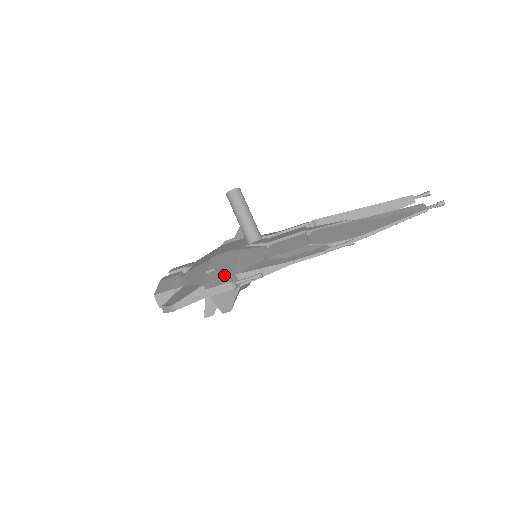
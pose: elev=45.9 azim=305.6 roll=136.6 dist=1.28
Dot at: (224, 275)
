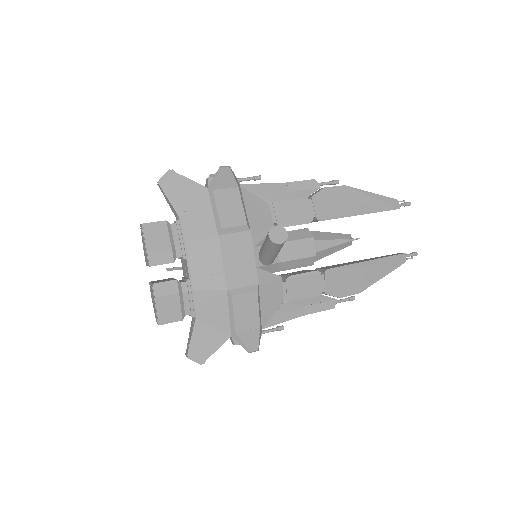
Dot at: (255, 336)
